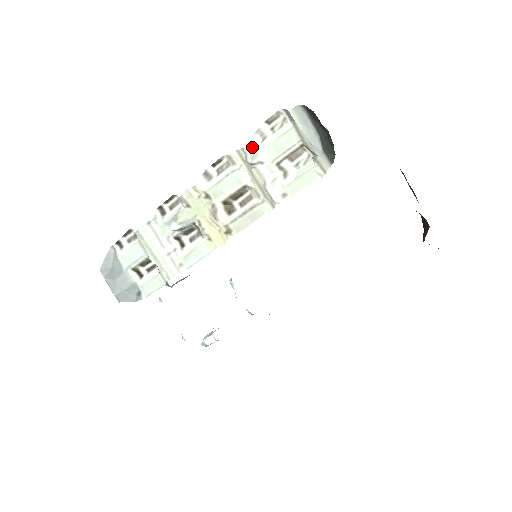
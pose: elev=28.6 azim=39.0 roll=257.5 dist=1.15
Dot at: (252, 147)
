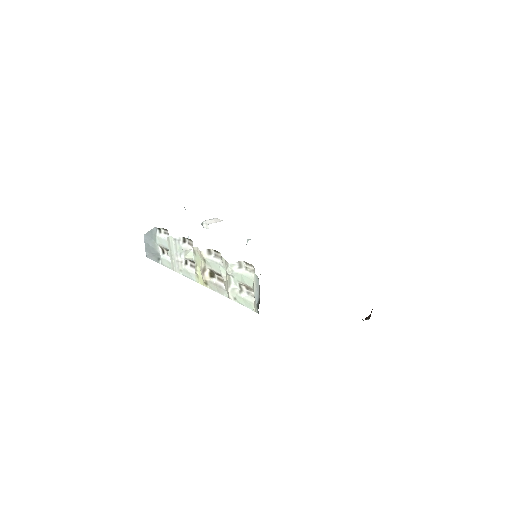
Dot at: (232, 266)
